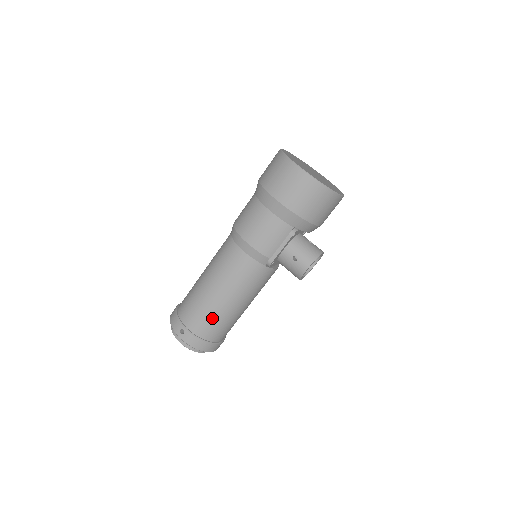
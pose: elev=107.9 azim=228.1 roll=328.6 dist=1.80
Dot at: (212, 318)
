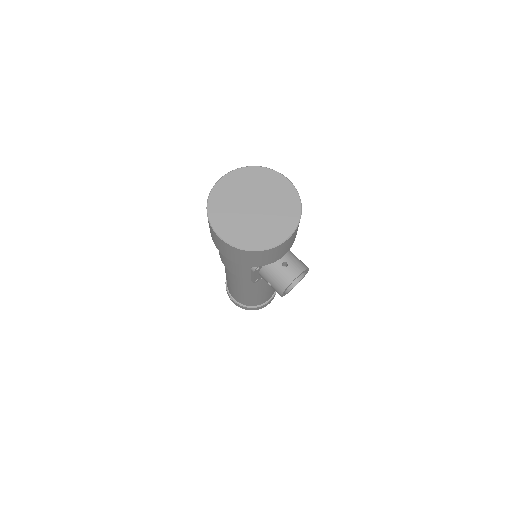
Dot at: (242, 298)
